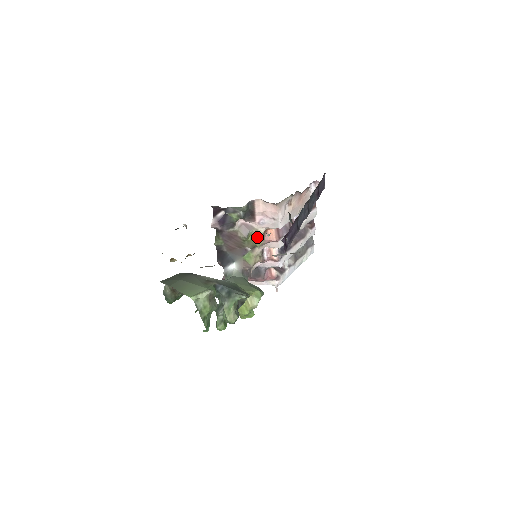
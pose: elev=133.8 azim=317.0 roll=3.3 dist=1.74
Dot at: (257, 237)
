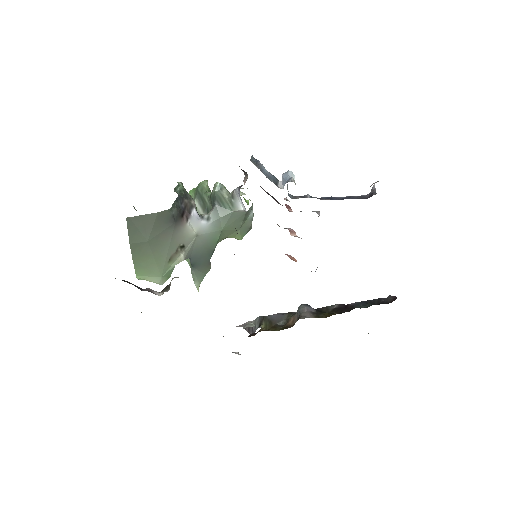
Dot at: occluded
